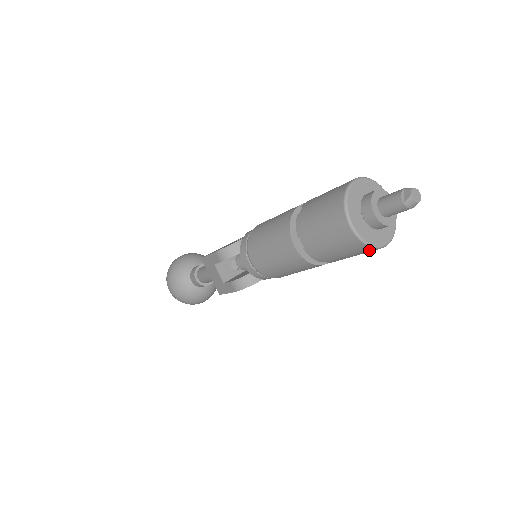
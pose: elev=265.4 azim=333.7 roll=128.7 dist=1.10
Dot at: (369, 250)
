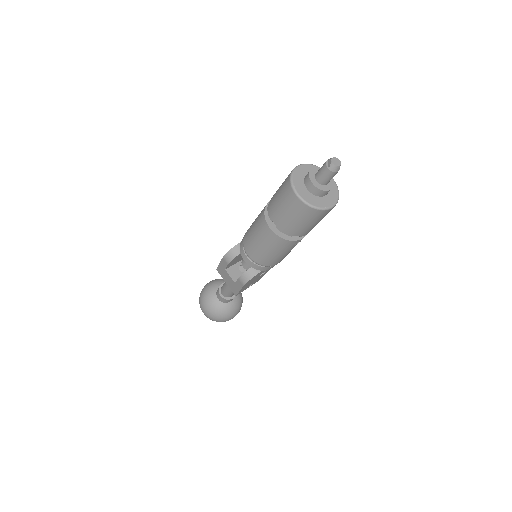
Dot at: (319, 213)
